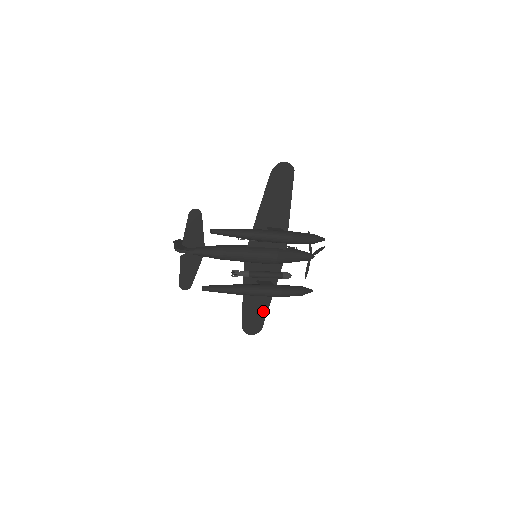
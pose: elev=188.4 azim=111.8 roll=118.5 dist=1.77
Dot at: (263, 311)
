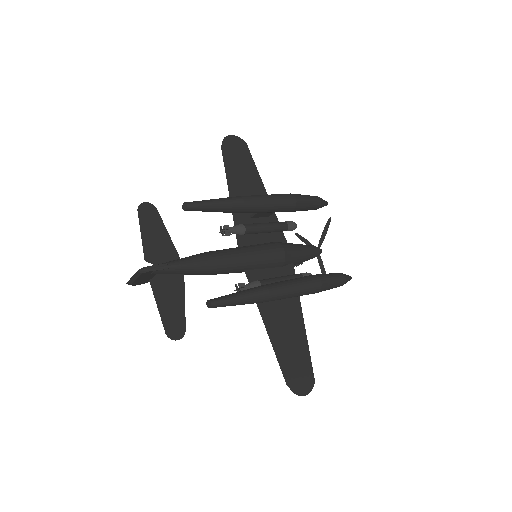
Dot at: (302, 347)
